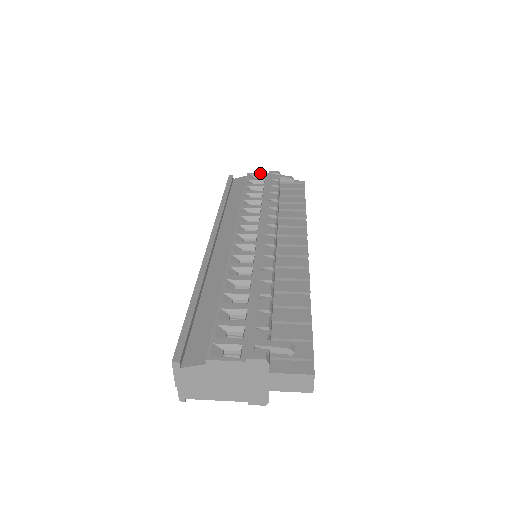
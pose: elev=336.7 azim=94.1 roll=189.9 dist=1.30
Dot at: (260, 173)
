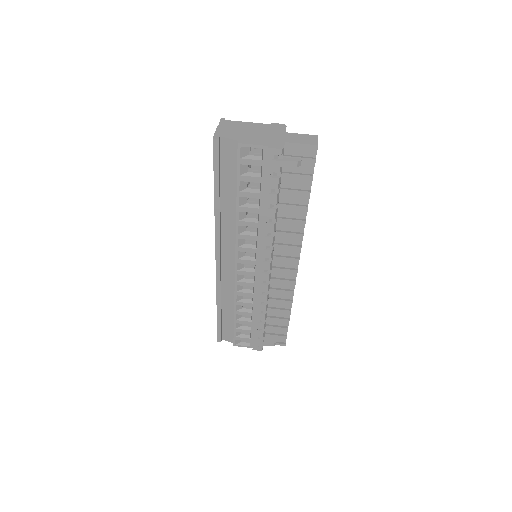
Dot at: (255, 147)
